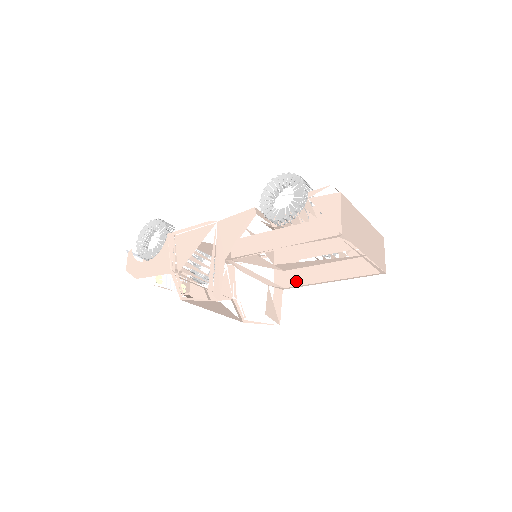
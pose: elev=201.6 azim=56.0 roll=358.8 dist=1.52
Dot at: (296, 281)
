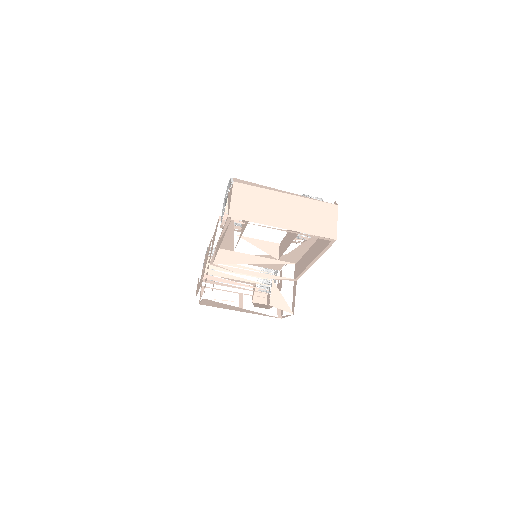
Dot at: (299, 270)
